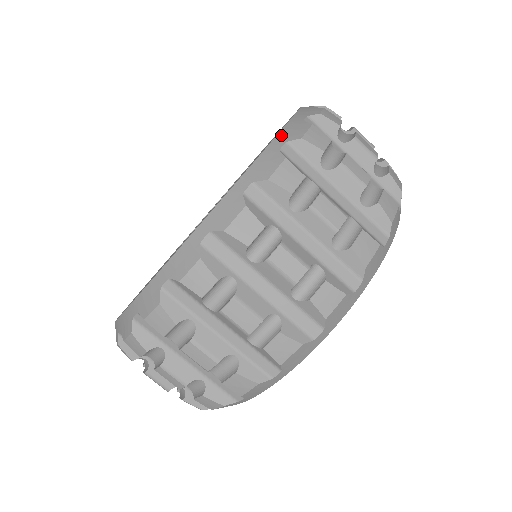
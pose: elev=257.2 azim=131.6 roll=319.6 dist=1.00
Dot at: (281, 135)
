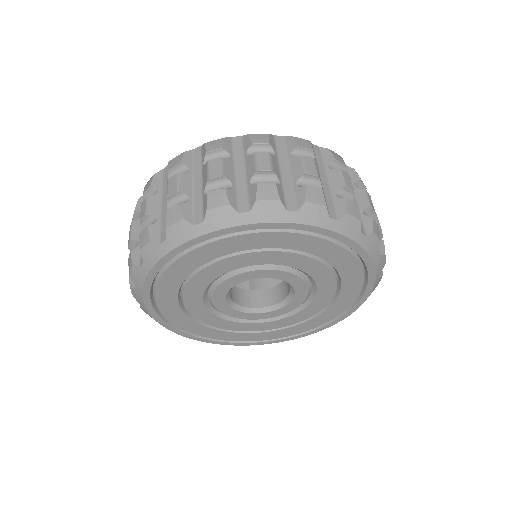
Dot at: occluded
